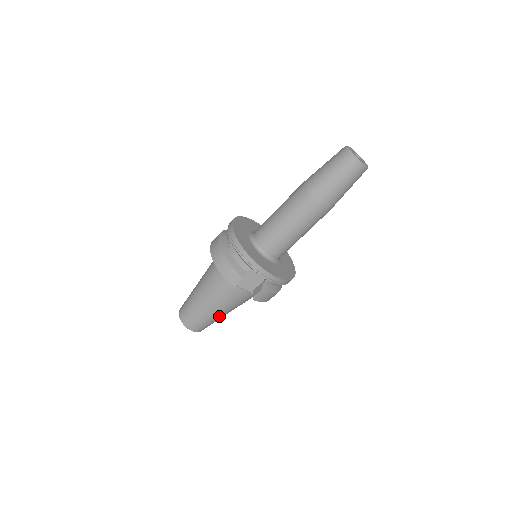
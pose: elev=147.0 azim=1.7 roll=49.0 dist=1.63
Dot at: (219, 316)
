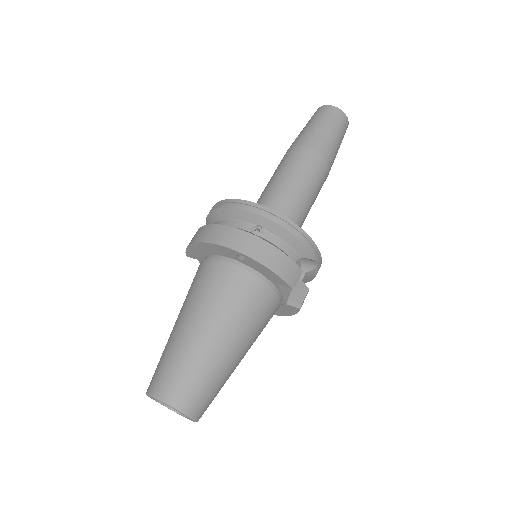
Dot at: (234, 369)
